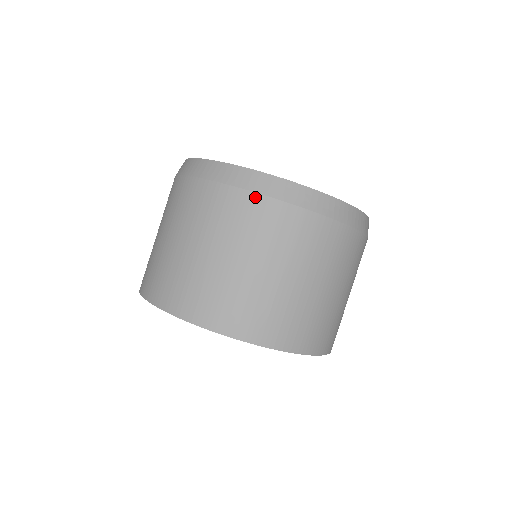
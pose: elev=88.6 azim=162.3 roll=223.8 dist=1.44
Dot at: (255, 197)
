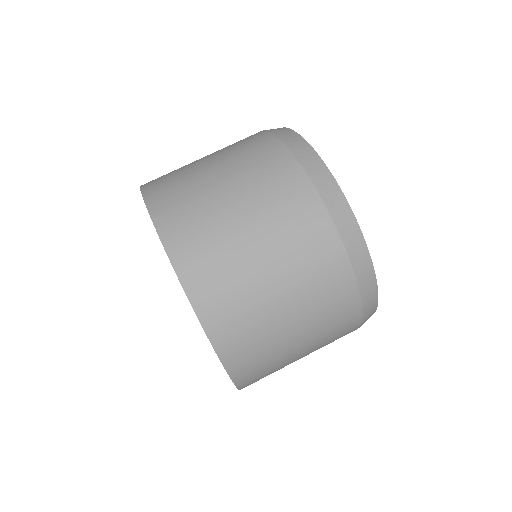
Dot at: (281, 147)
